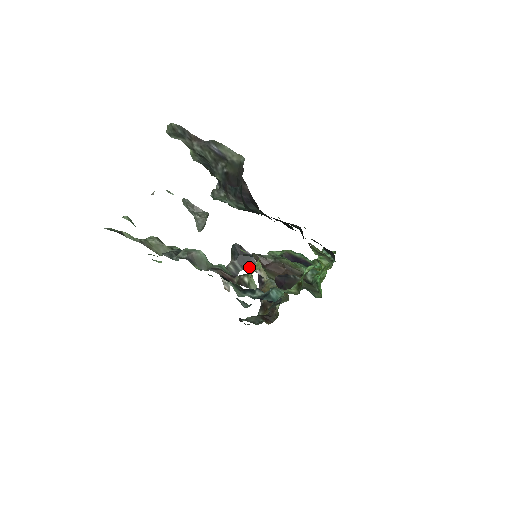
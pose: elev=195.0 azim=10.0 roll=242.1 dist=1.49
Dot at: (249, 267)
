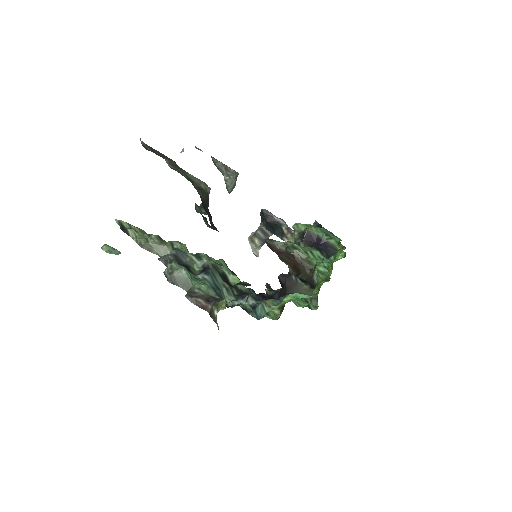
Dot at: (277, 234)
